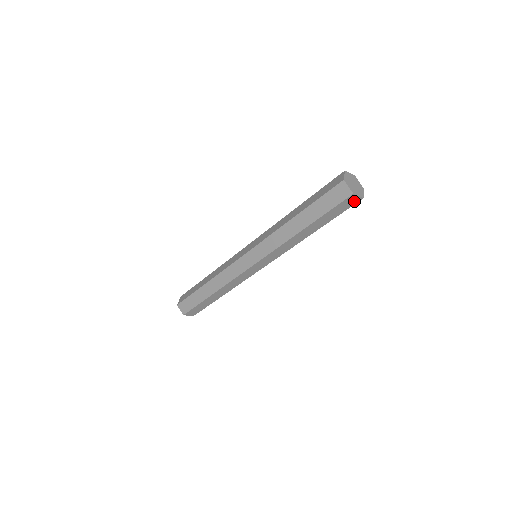
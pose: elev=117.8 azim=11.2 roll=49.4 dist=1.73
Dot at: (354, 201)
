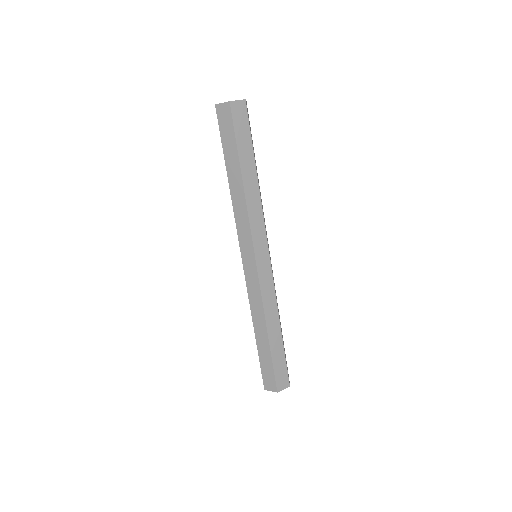
Dot at: (227, 111)
